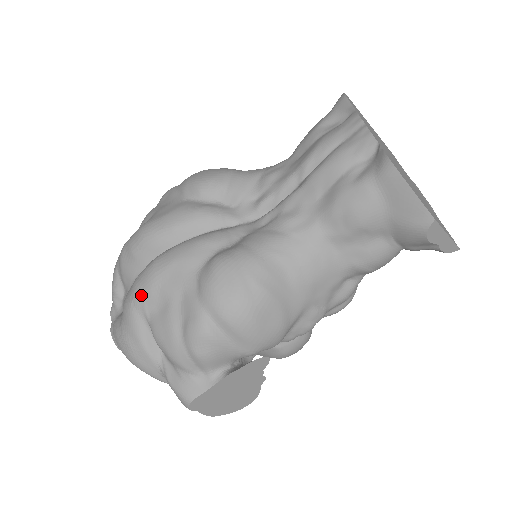
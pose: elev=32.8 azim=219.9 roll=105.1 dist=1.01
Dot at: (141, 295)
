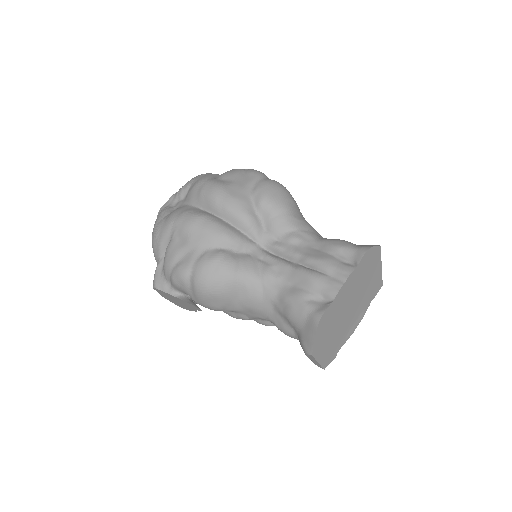
Dot at: (179, 225)
